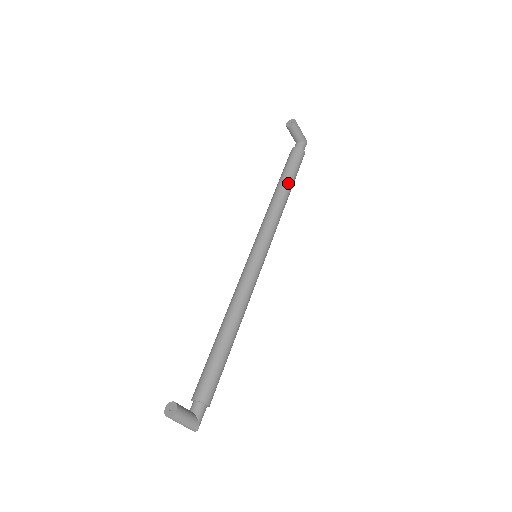
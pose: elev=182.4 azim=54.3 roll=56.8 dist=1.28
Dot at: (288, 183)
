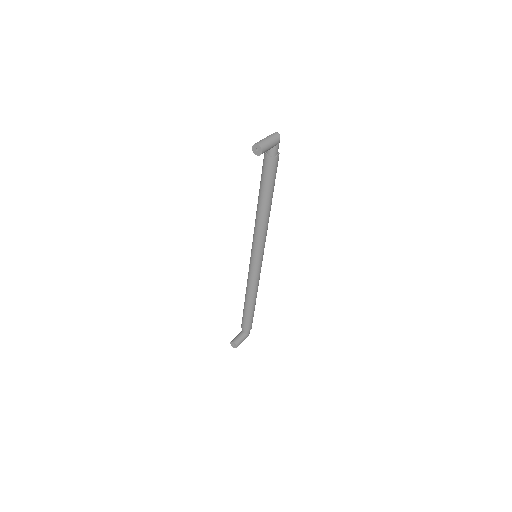
Dot at: (268, 199)
